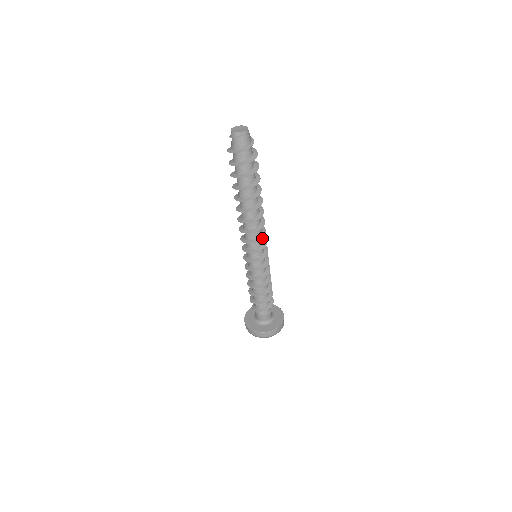
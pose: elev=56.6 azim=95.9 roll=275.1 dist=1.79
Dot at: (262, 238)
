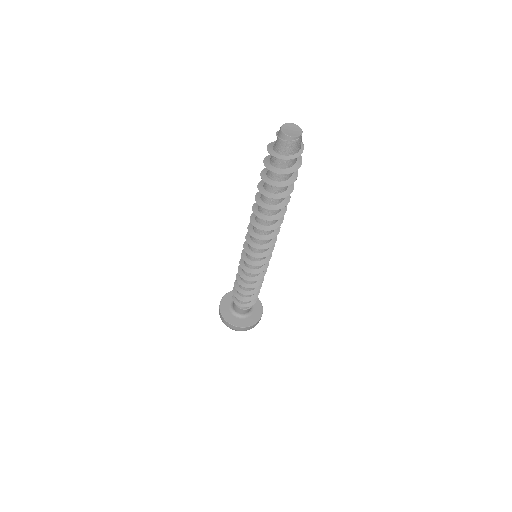
Dot at: (272, 245)
